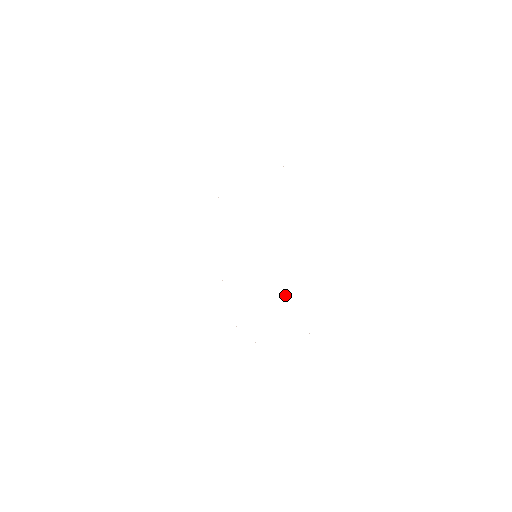
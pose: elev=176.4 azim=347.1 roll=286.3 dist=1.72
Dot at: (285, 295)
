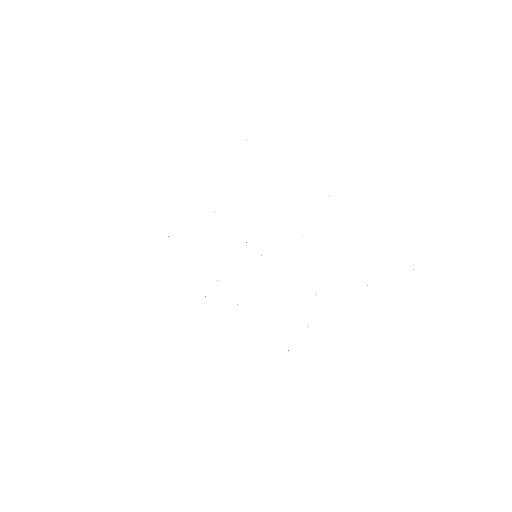
Dot at: occluded
